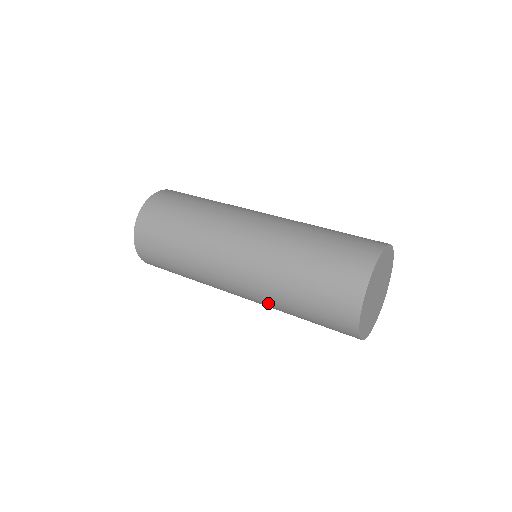
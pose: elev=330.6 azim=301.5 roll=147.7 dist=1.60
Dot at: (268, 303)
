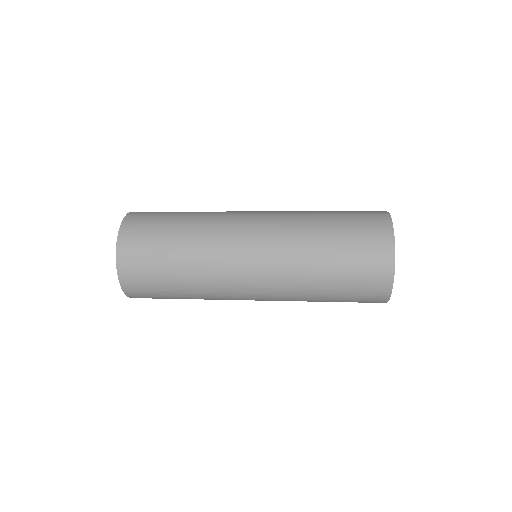
Dot at: (292, 300)
